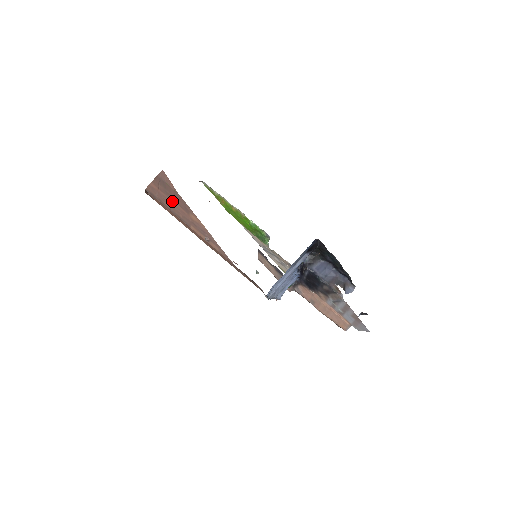
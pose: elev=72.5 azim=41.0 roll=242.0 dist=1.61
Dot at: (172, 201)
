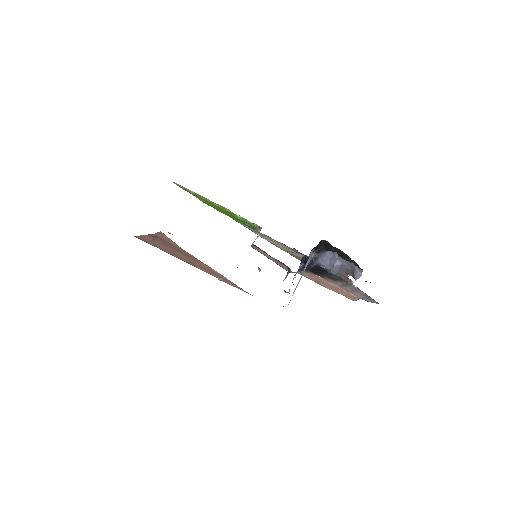
Dot at: (173, 250)
